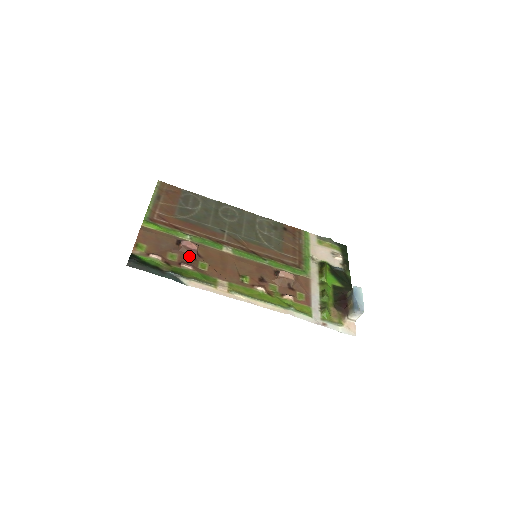
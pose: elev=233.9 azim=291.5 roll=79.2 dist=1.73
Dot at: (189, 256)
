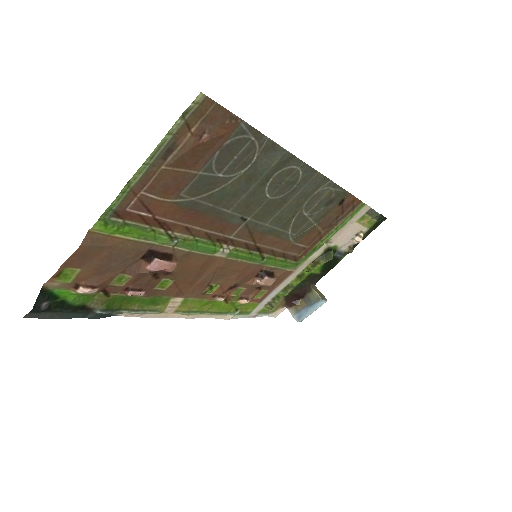
Dot at: (151, 276)
